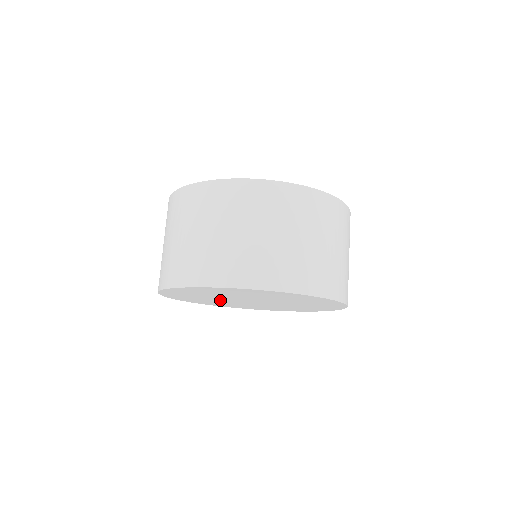
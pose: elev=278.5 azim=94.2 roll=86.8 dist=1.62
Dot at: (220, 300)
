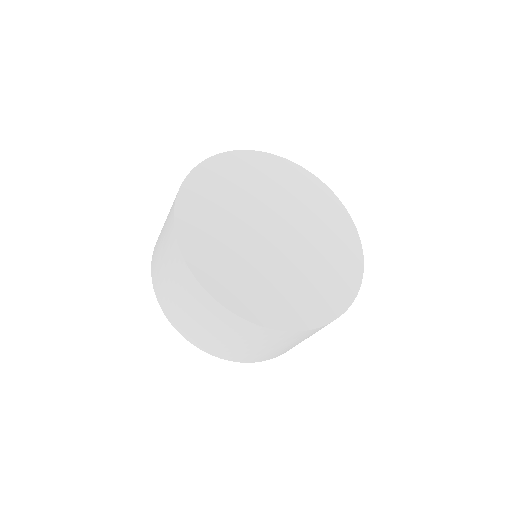
Dot at: occluded
